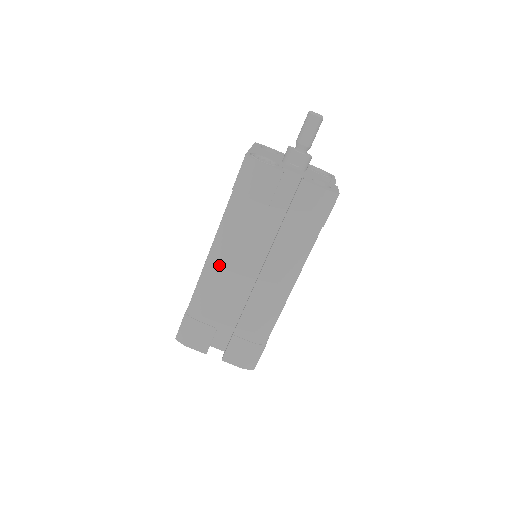
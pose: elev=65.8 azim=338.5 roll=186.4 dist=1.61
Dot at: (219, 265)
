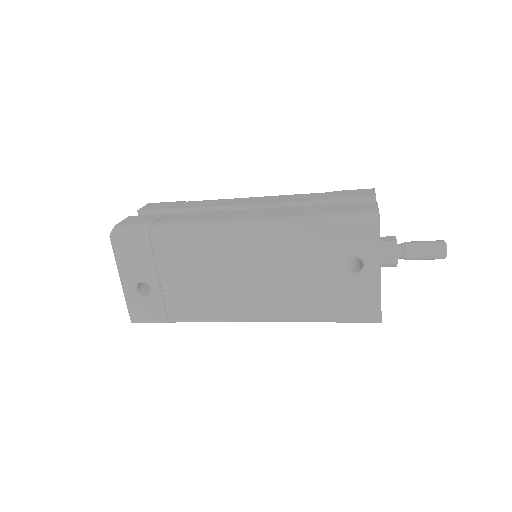
Dot at: occluded
